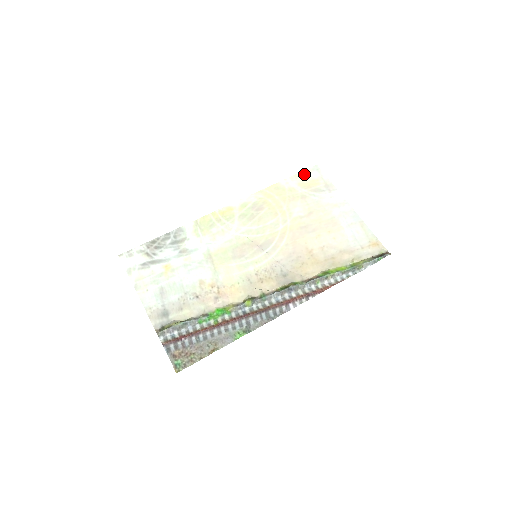
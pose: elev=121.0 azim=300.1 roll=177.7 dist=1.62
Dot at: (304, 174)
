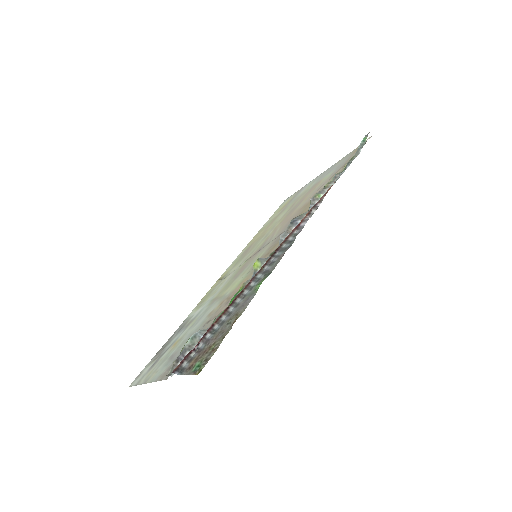
Dot at: (277, 210)
